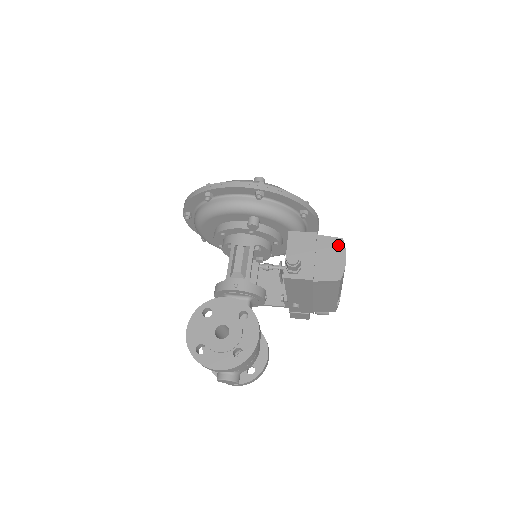
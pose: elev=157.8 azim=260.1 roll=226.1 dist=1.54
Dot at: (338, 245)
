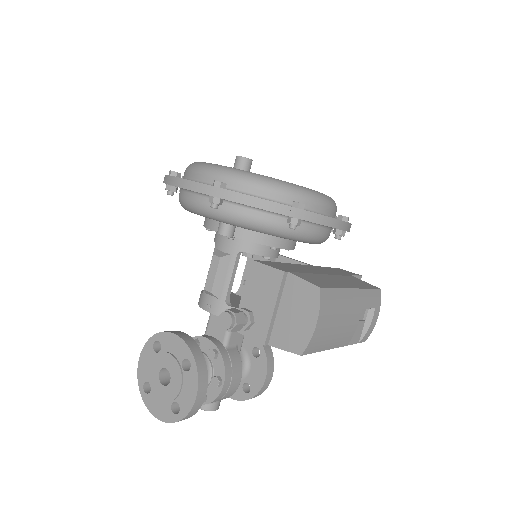
Dot at: (311, 298)
